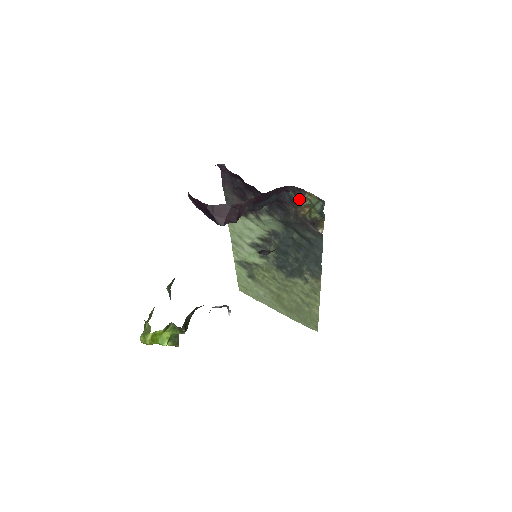
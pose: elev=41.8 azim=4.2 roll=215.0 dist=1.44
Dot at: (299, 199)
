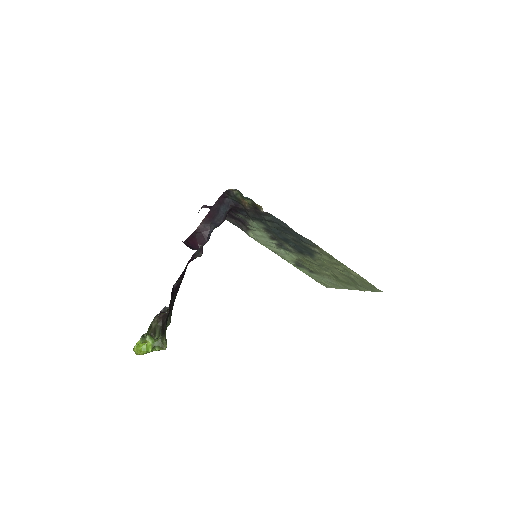
Dot at: (235, 198)
